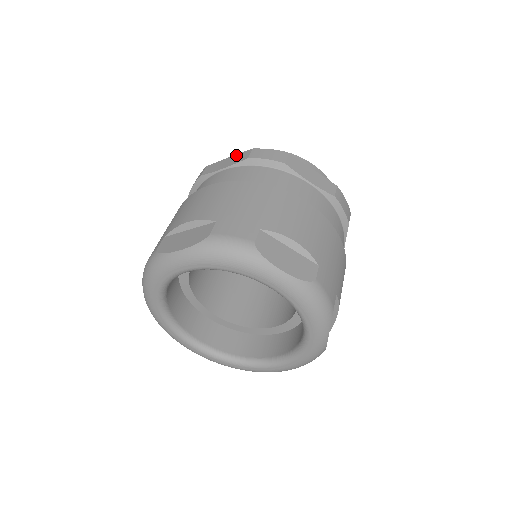
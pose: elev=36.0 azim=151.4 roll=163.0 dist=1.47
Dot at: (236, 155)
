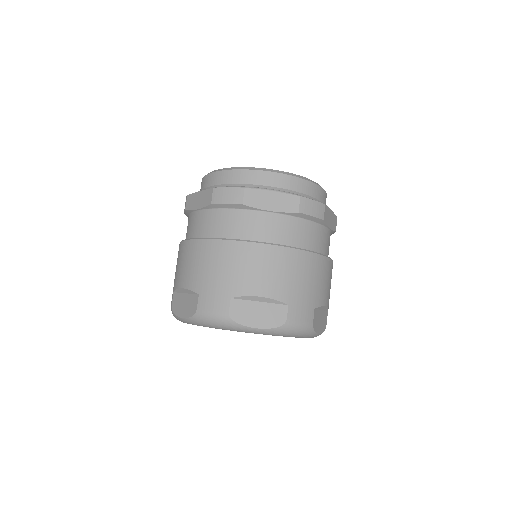
Dot at: (282, 195)
